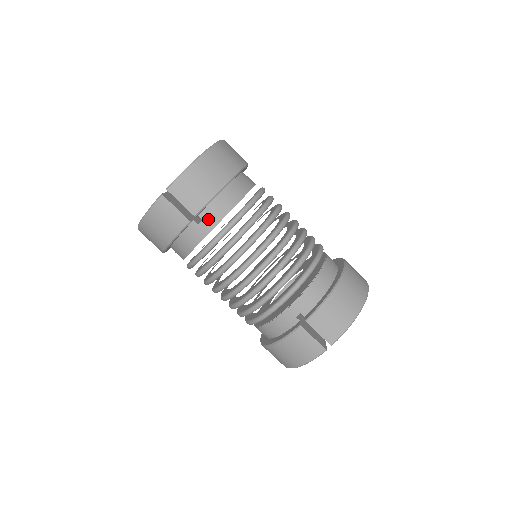
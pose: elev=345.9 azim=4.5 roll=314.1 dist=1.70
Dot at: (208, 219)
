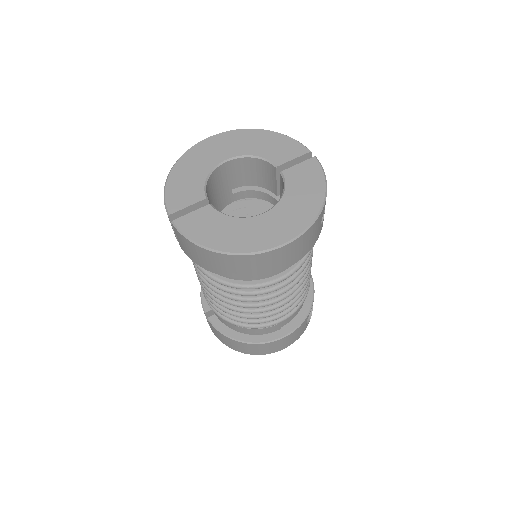
Dot at: occluded
